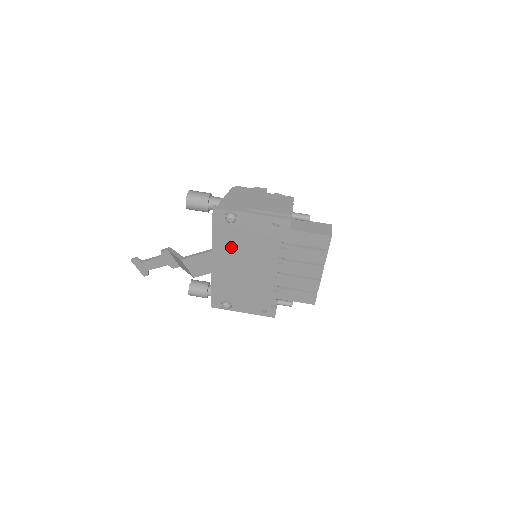
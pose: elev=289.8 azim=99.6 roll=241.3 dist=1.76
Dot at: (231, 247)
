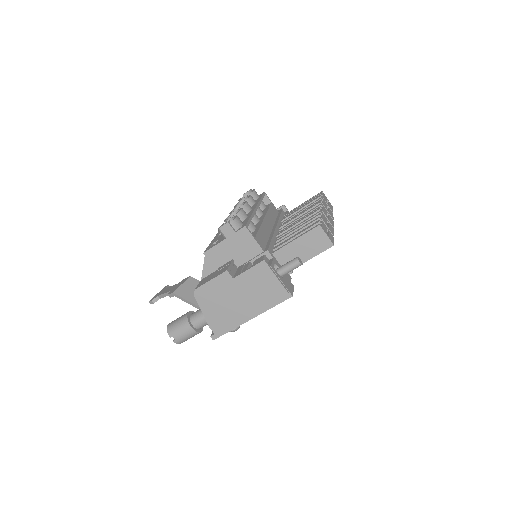
Dot at: occluded
